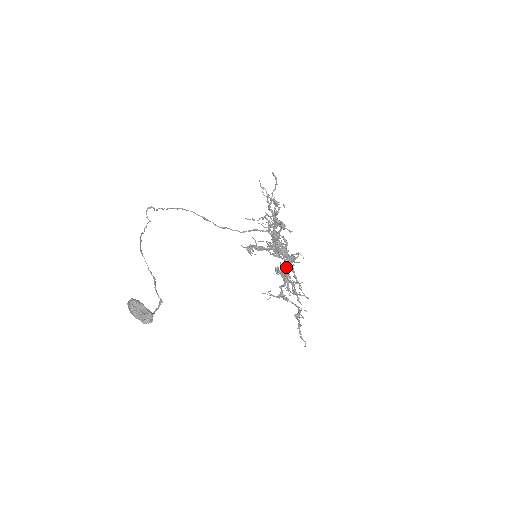
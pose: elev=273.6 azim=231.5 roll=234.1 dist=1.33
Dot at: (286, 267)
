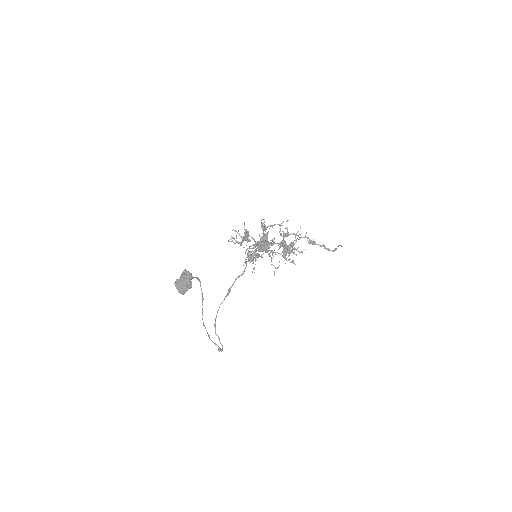
Dot at: (278, 243)
